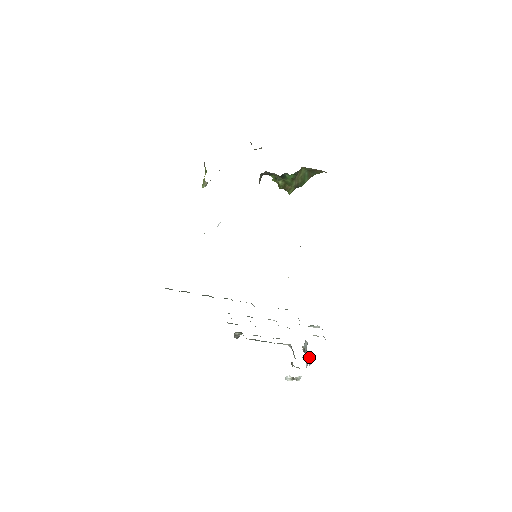
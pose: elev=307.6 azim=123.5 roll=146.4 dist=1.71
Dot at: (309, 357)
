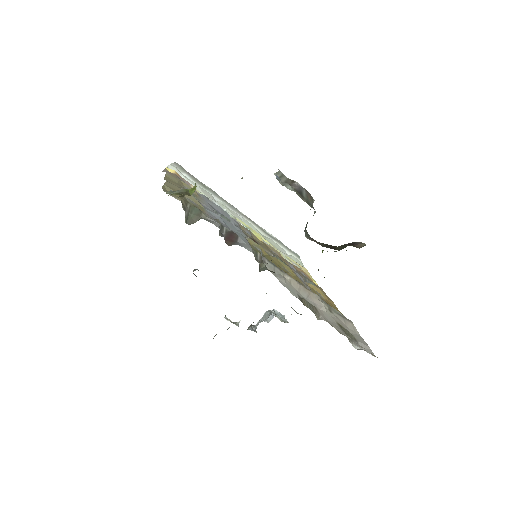
Dot at: occluded
